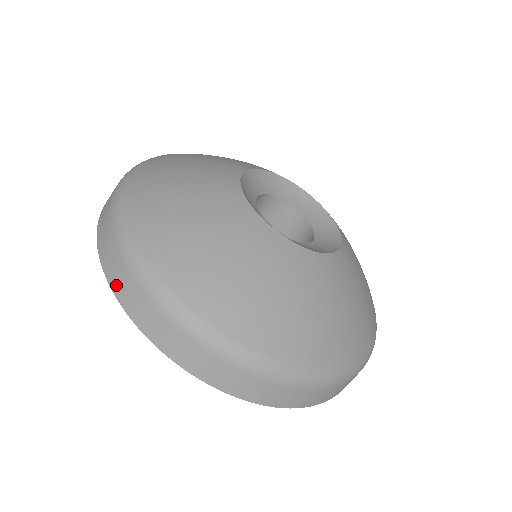
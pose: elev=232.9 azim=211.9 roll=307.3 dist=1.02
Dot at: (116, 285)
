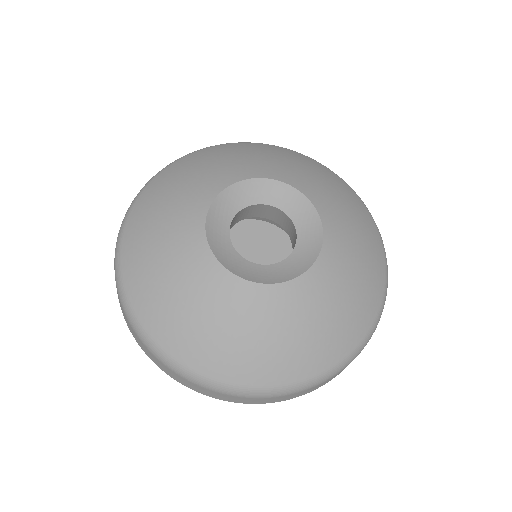
Dot at: (214, 397)
